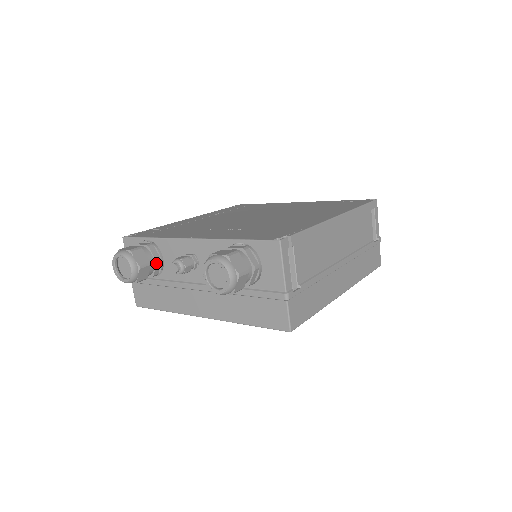
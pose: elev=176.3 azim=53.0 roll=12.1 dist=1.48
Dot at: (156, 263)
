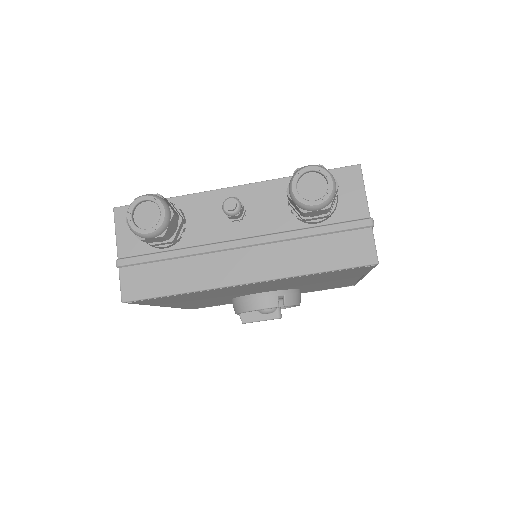
Dot at: (181, 221)
